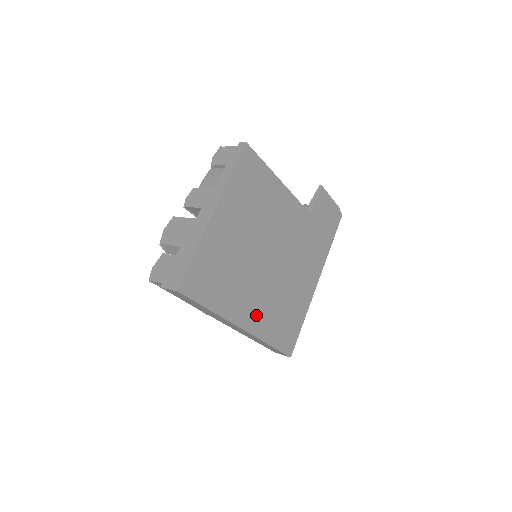
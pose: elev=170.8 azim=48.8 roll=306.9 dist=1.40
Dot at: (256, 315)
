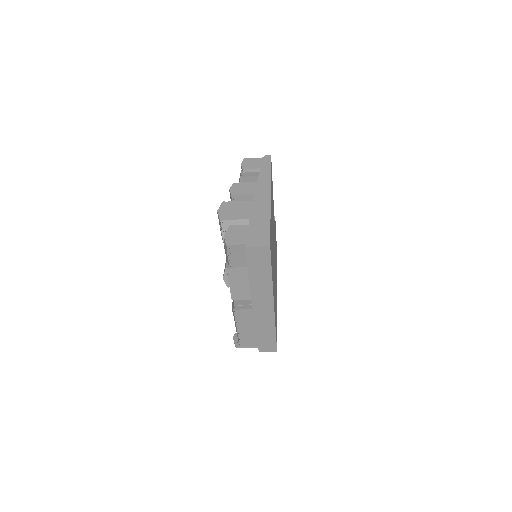
Dot at: (274, 299)
